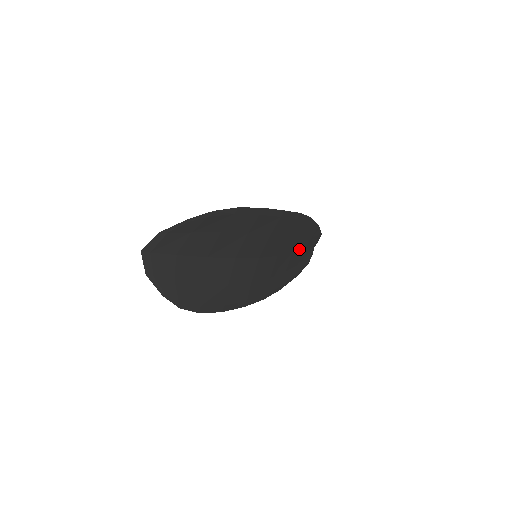
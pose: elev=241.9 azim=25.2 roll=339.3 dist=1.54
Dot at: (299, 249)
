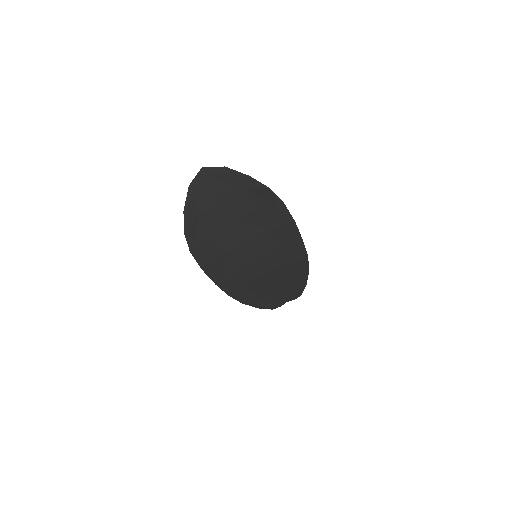
Dot at: (280, 288)
